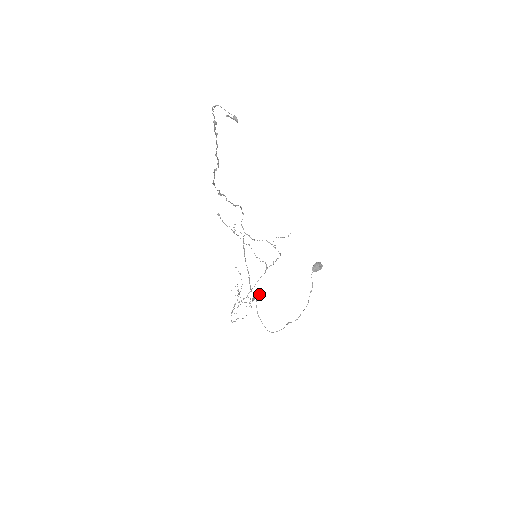
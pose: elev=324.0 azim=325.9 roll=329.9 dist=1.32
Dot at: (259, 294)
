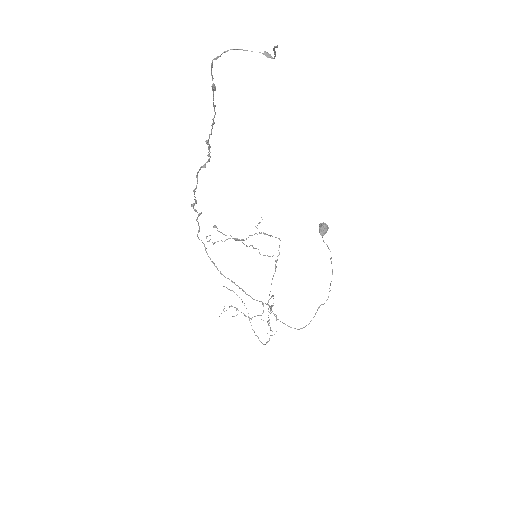
Dot at: occluded
